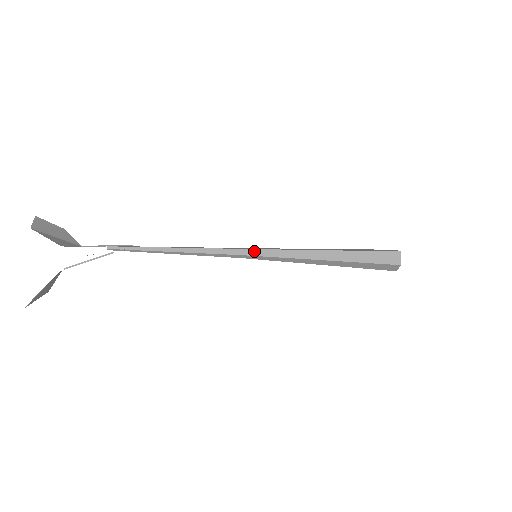
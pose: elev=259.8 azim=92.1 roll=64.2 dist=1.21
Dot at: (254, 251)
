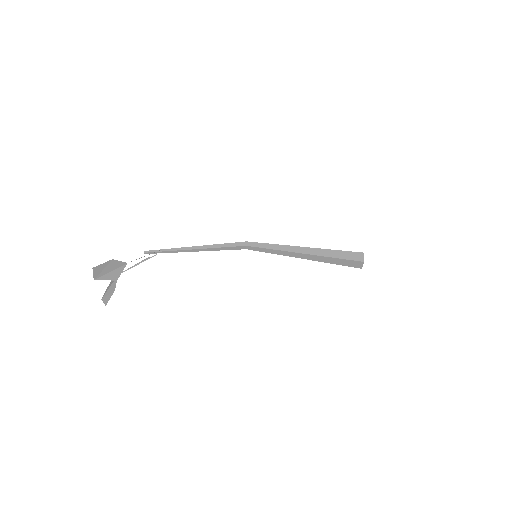
Dot at: (255, 248)
